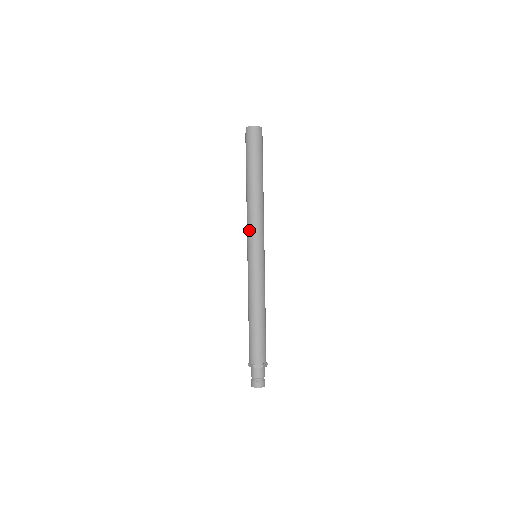
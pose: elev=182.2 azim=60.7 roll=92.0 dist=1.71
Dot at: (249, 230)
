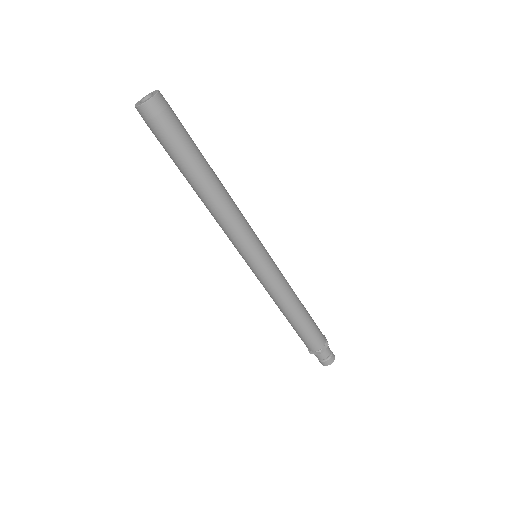
Dot at: occluded
